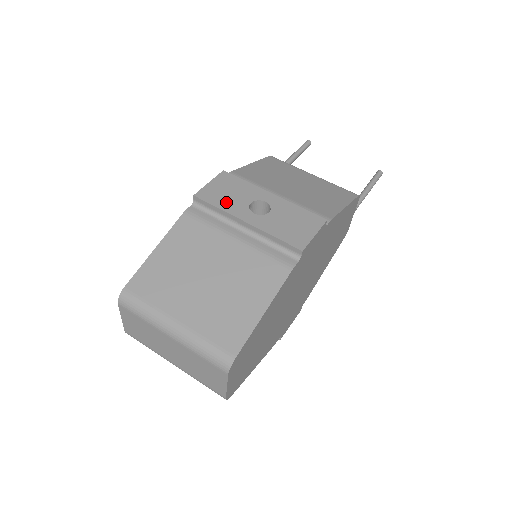
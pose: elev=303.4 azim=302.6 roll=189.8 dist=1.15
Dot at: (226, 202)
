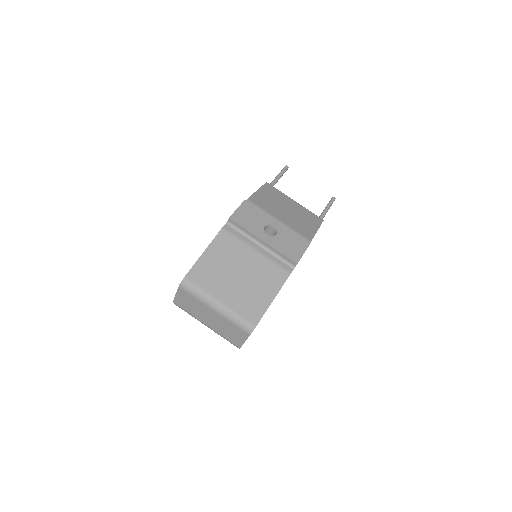
Dot at: (250, 225)
